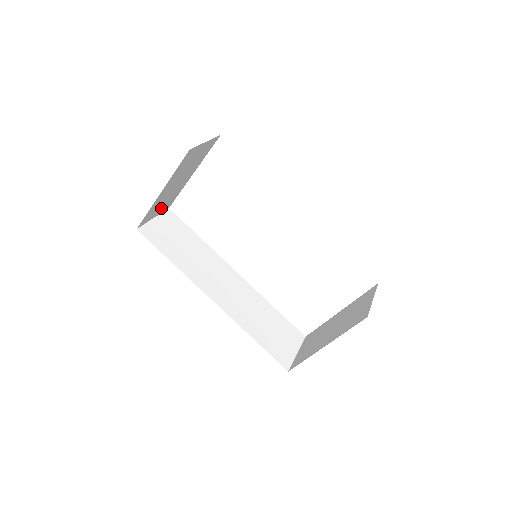
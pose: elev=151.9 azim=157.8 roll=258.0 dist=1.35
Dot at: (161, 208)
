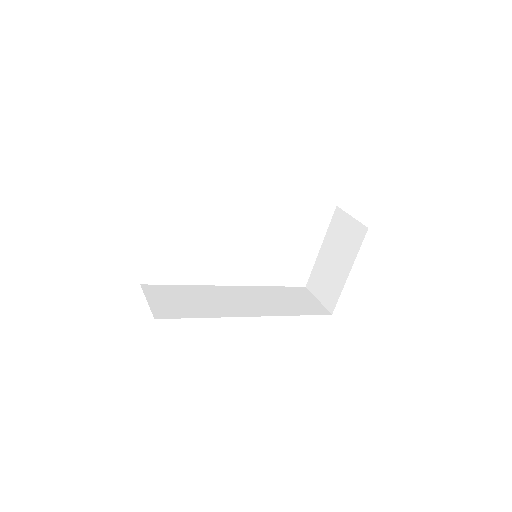
Dot at: occluded
